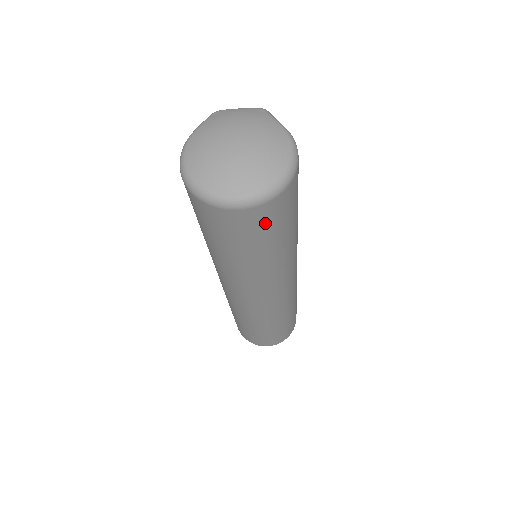
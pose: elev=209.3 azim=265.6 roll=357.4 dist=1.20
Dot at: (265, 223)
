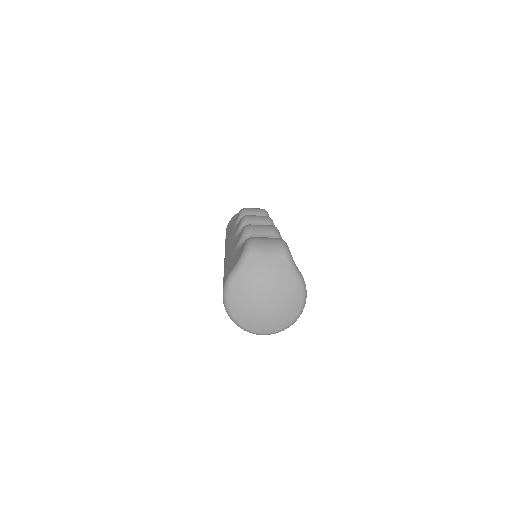
Dot at: occluded
